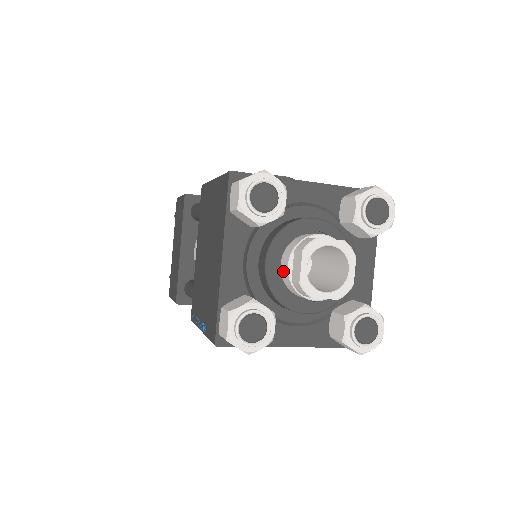
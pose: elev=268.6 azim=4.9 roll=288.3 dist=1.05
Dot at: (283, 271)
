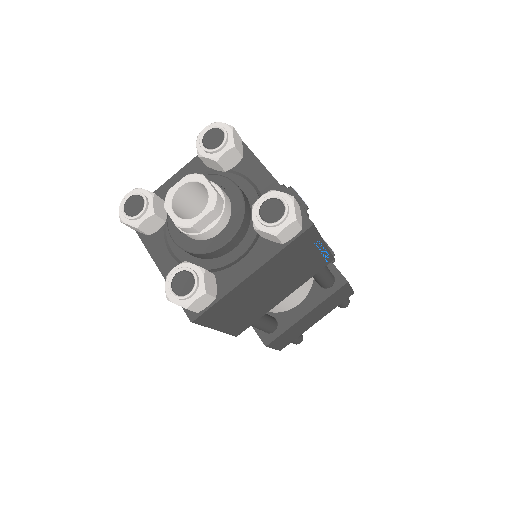
Dot at: occluded
